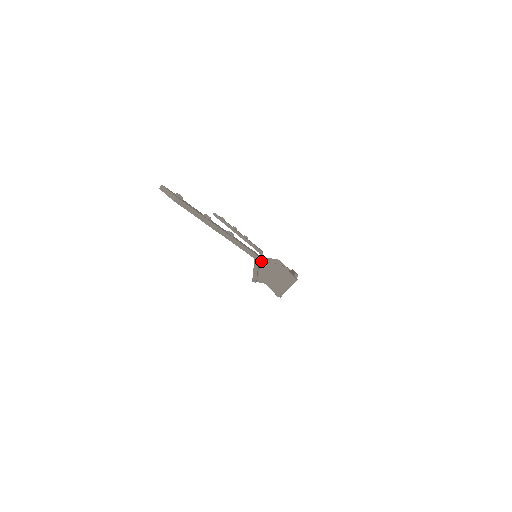
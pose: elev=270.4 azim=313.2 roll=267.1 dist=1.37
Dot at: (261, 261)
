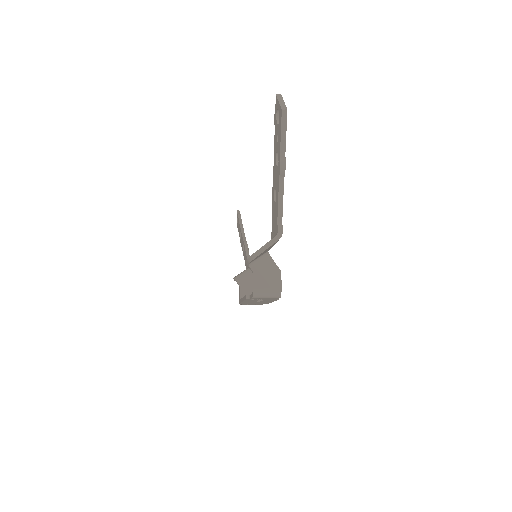
Dot at: occluded
